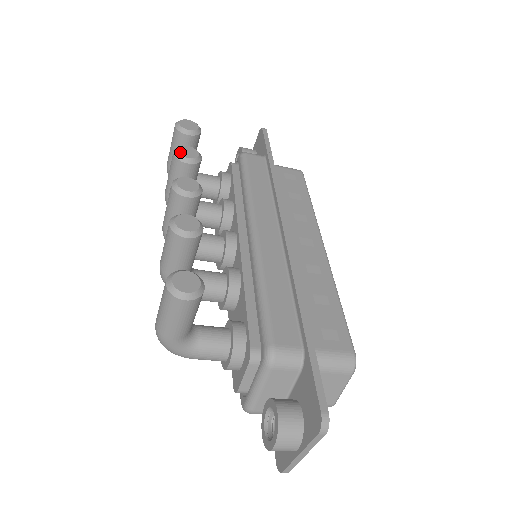
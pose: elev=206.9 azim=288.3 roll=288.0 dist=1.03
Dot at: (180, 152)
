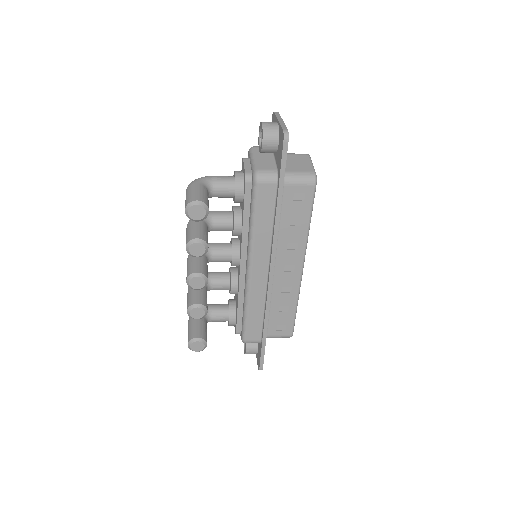
Dot at: (190, 252)
